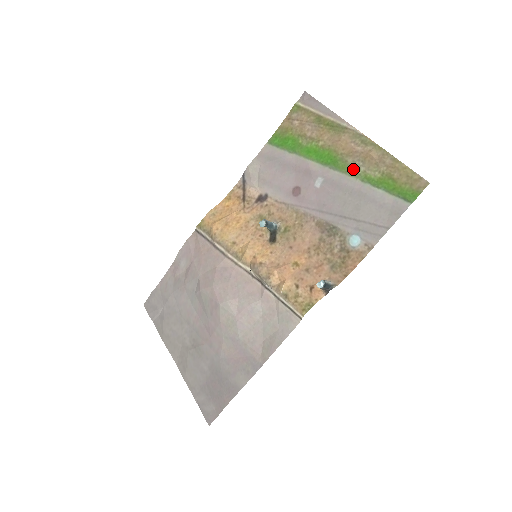
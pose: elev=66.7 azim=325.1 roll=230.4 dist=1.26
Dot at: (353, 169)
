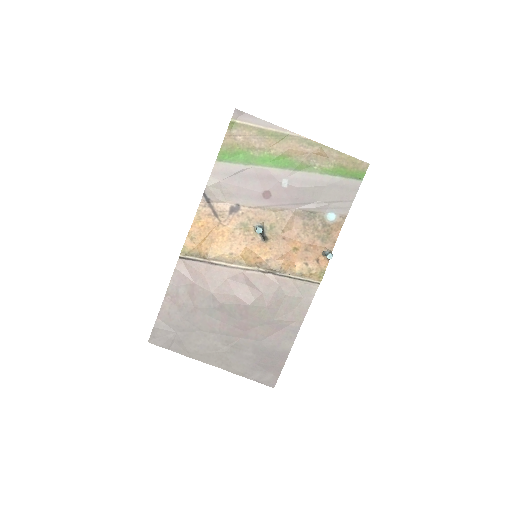
Dot at: (310, 166)
